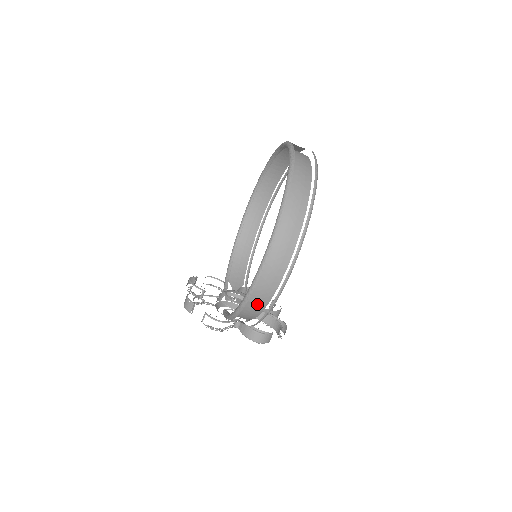
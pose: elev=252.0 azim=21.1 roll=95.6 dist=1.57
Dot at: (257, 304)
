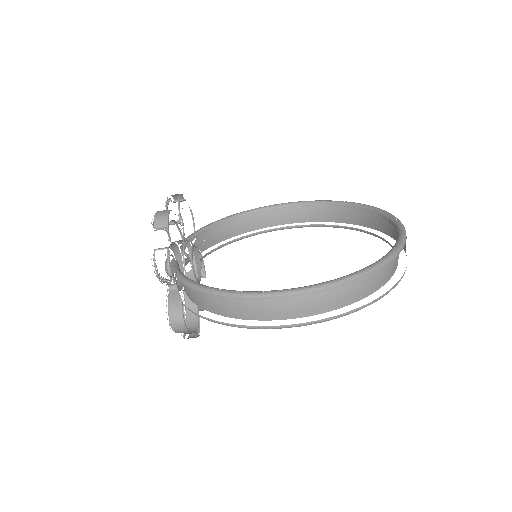
Dot at: (225, 306)
